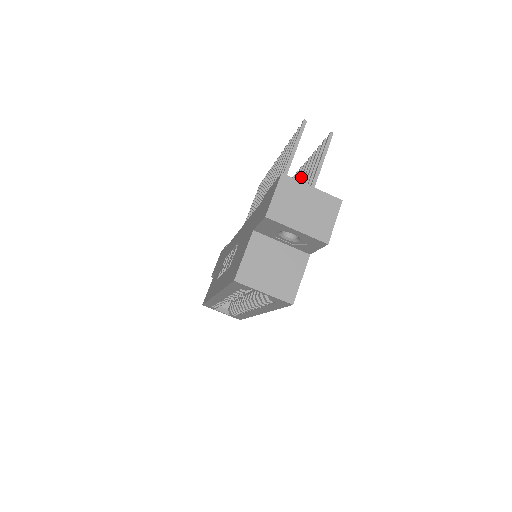
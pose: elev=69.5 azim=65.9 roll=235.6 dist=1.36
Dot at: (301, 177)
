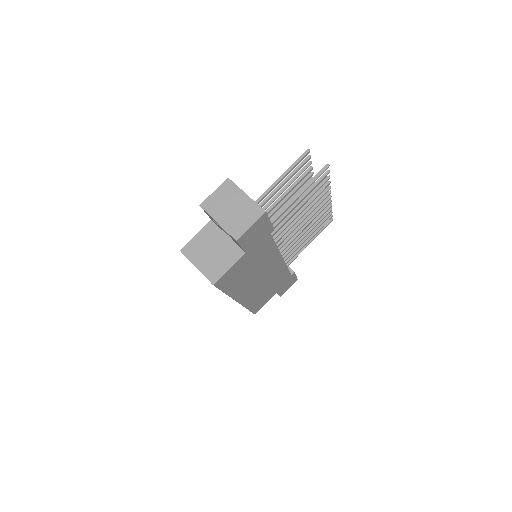
Dot at: (314, 201)
